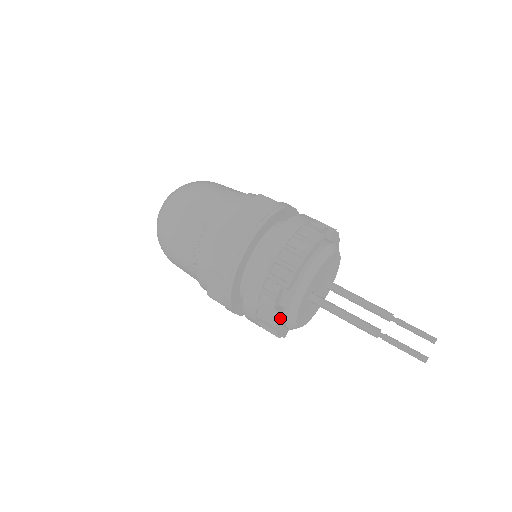
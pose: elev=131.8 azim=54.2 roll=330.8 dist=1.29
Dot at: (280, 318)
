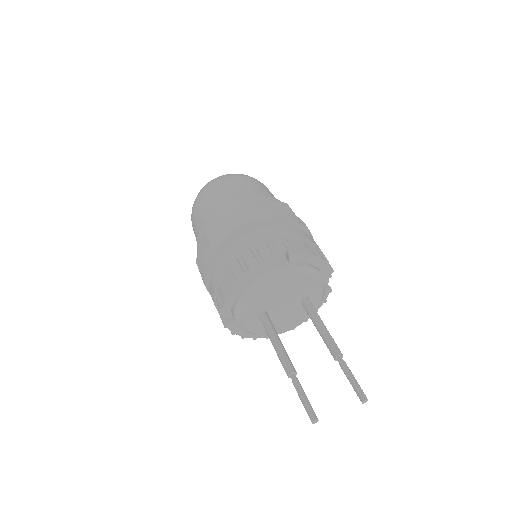
Dot at: (235, 328)
